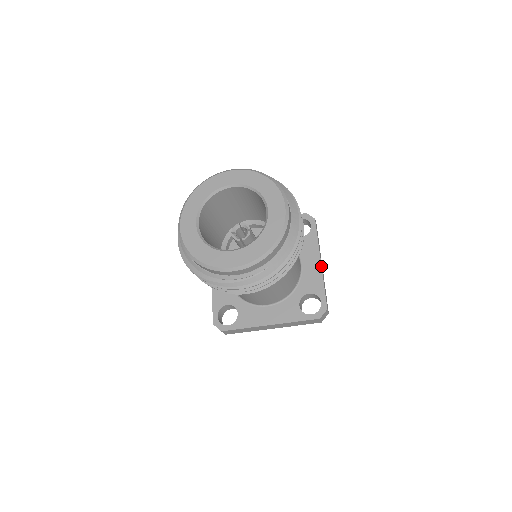
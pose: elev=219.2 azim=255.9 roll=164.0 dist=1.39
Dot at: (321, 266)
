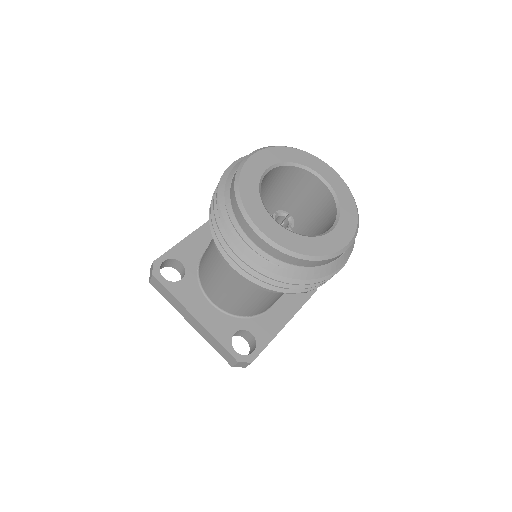
Dot at: (284, 326)
